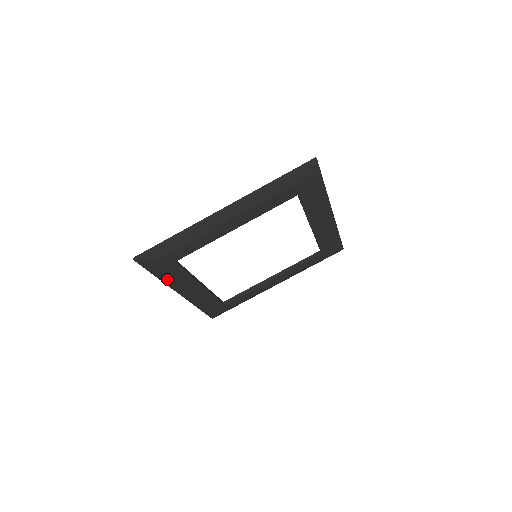
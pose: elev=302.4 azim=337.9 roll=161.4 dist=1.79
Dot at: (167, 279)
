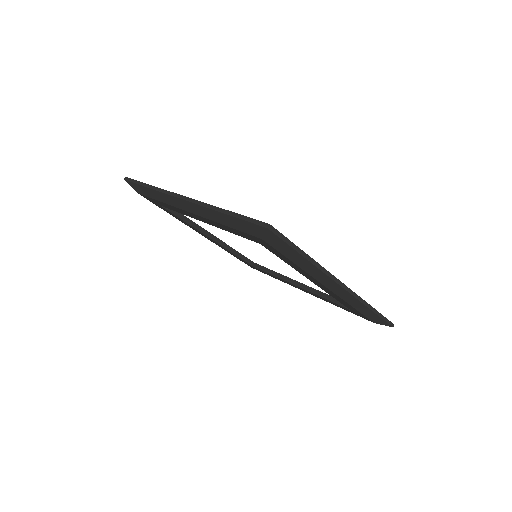
Dot at: occluded
